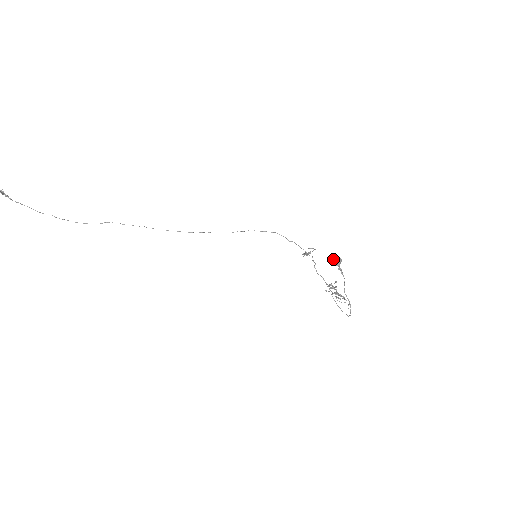
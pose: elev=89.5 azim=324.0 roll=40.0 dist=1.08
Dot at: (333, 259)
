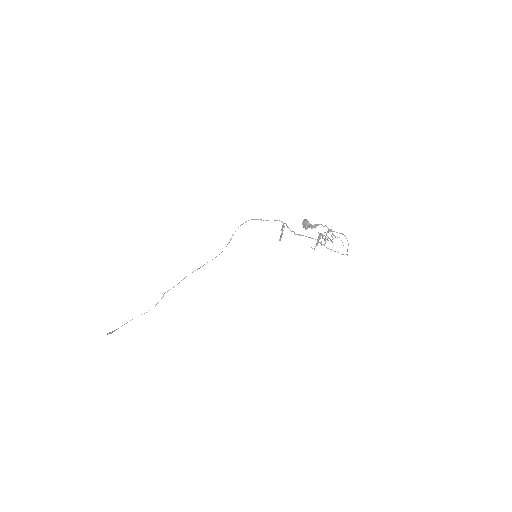
Dot at: occluded
